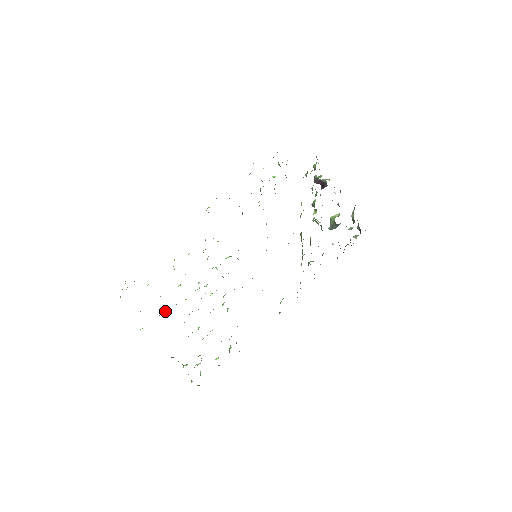
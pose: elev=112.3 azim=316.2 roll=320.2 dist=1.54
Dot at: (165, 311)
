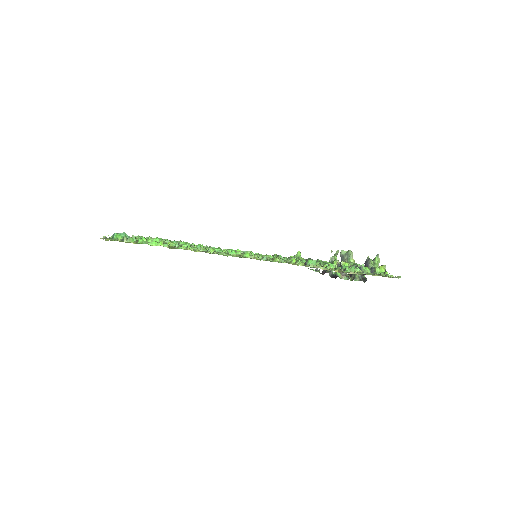
Dot at: occluded
